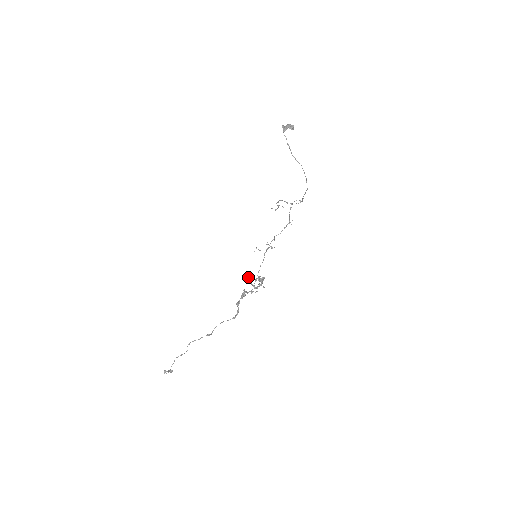
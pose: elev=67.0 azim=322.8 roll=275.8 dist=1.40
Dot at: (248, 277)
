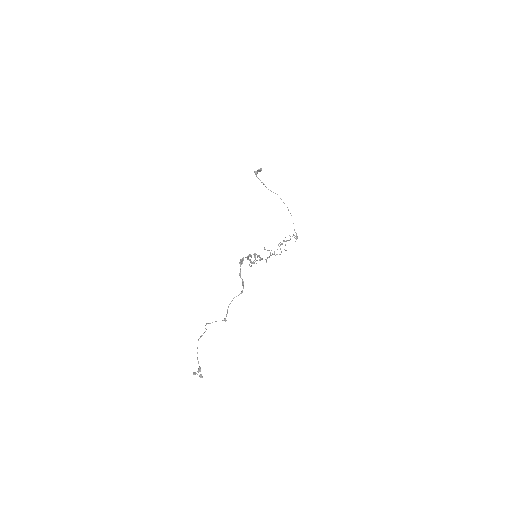
Dot at: (247, 259)
